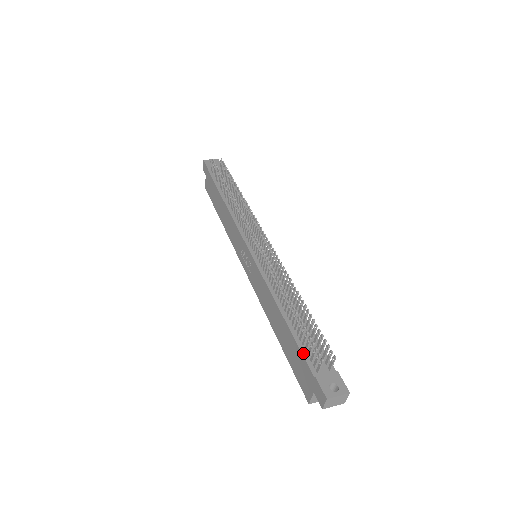
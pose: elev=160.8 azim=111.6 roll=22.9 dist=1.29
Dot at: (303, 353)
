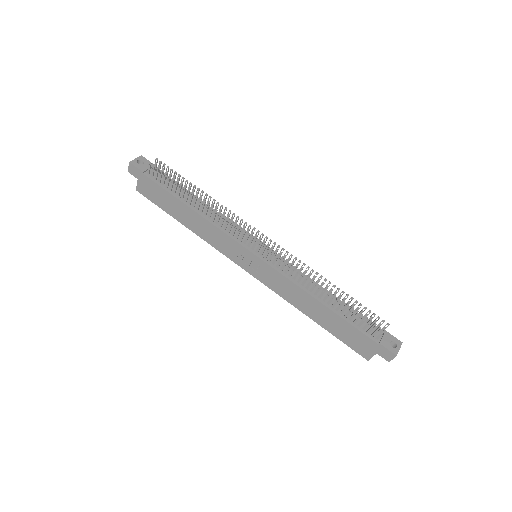
Dot at: (359, 329)
